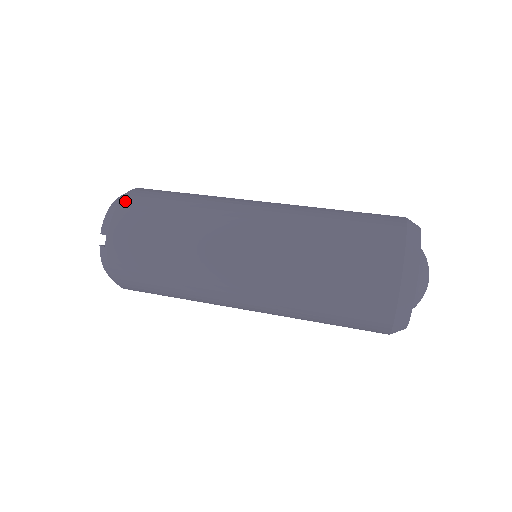
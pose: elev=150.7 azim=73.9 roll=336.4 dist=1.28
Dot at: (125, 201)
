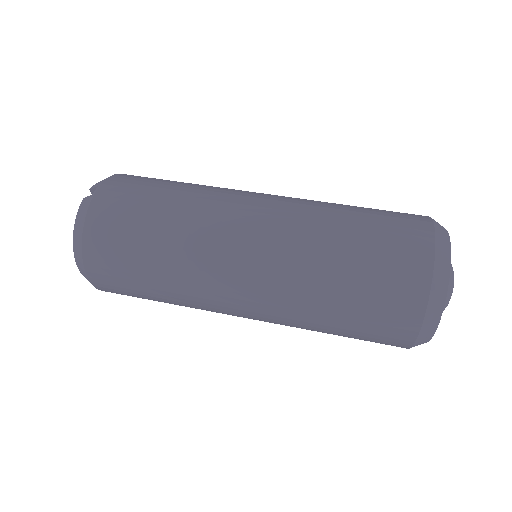
Dot at: occluded
